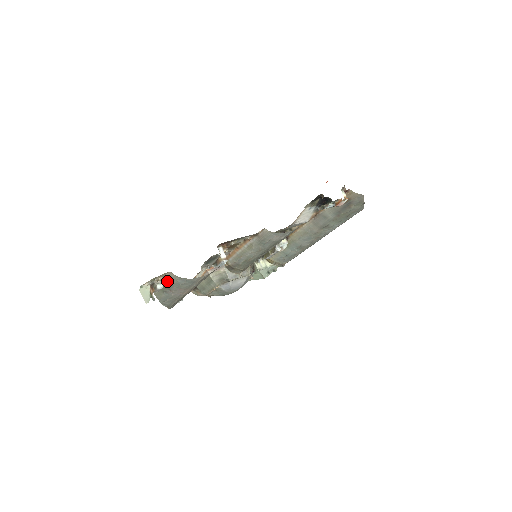
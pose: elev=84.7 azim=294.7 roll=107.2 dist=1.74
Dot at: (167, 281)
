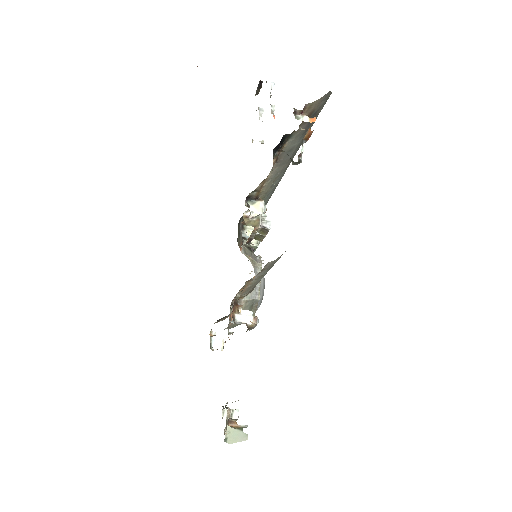
Dot at: occluded
